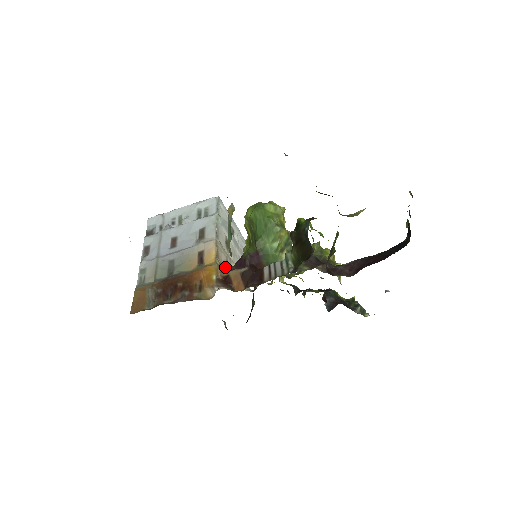
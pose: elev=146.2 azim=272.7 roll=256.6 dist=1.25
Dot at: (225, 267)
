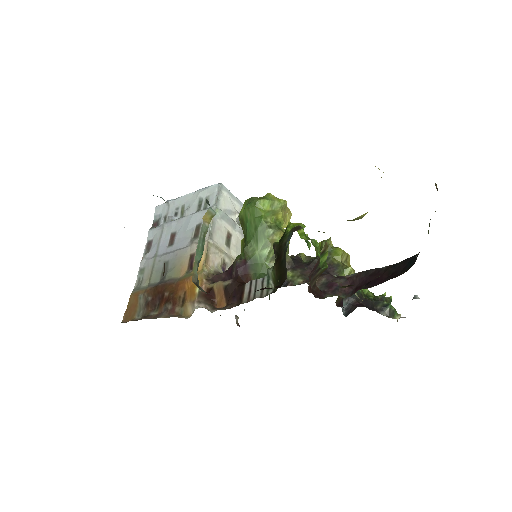
Dot at: (213, 275)
